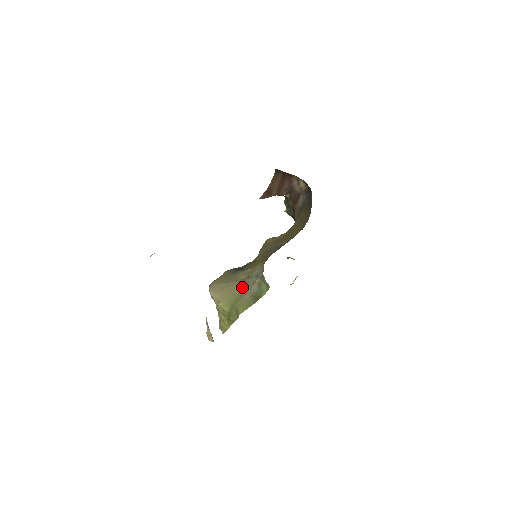
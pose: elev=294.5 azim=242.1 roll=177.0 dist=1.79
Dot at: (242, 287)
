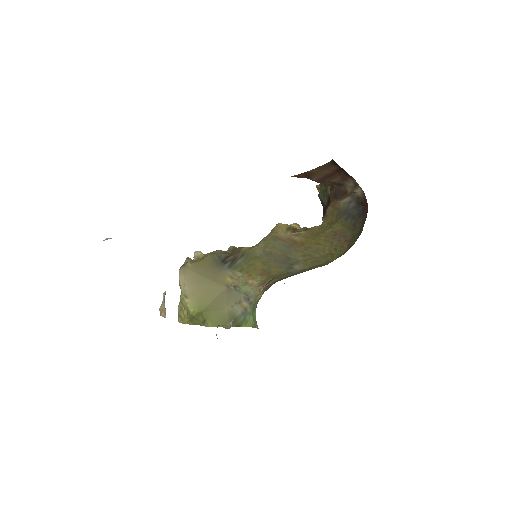
Dot at: (222, 295)
